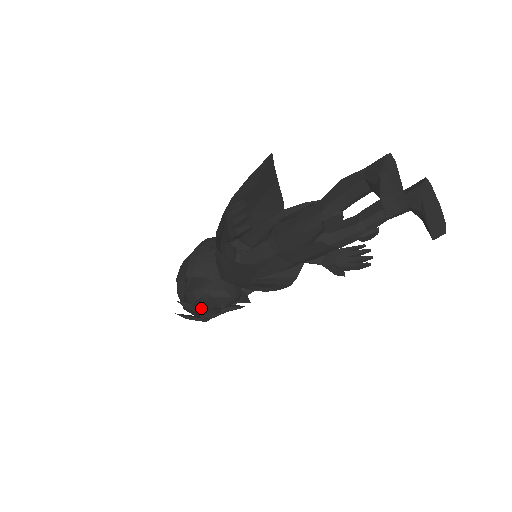
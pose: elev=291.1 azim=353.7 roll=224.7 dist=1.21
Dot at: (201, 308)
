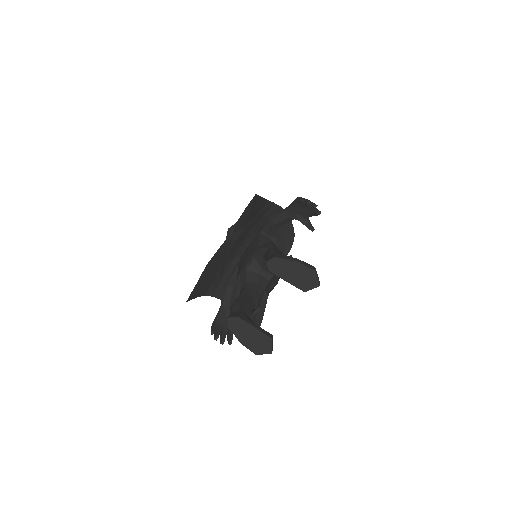
Dot at: occluded
